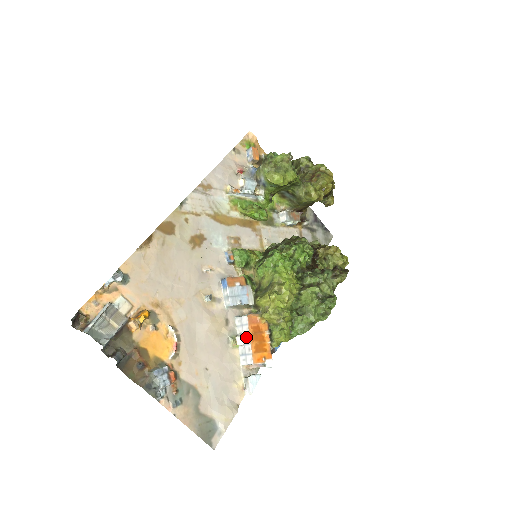
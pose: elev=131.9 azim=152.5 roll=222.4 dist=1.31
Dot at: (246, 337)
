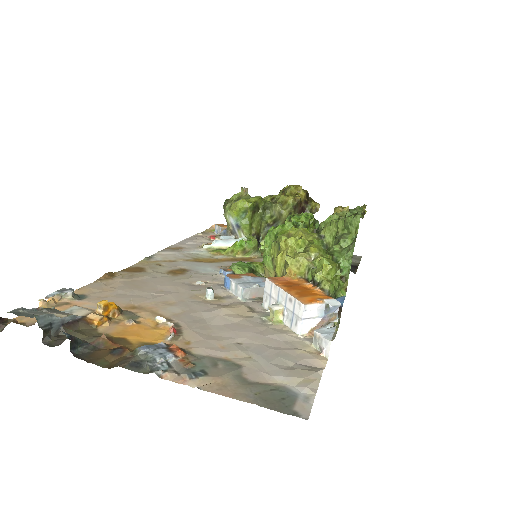
Dot at: (280, 297)
